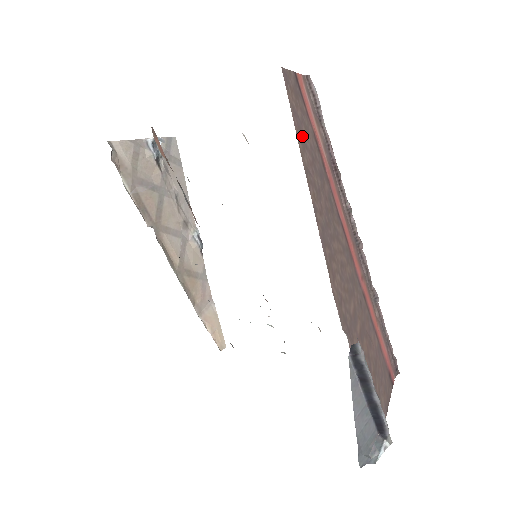
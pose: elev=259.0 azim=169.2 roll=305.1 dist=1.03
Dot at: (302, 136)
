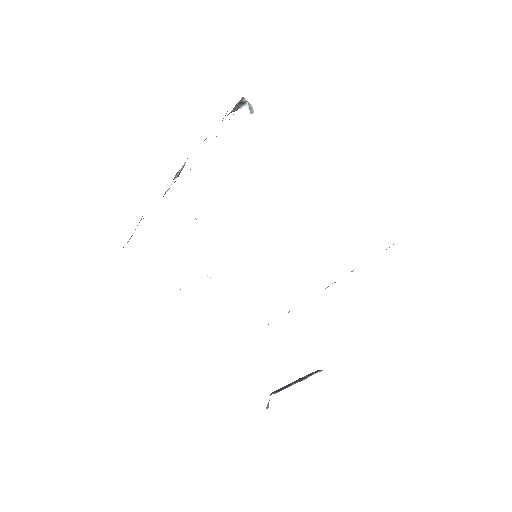
Dot at: occluded
